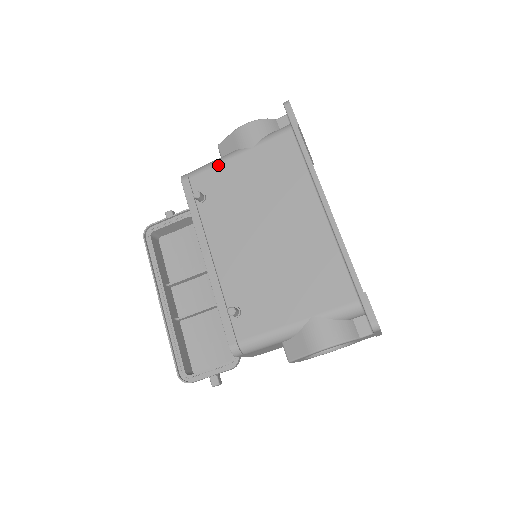
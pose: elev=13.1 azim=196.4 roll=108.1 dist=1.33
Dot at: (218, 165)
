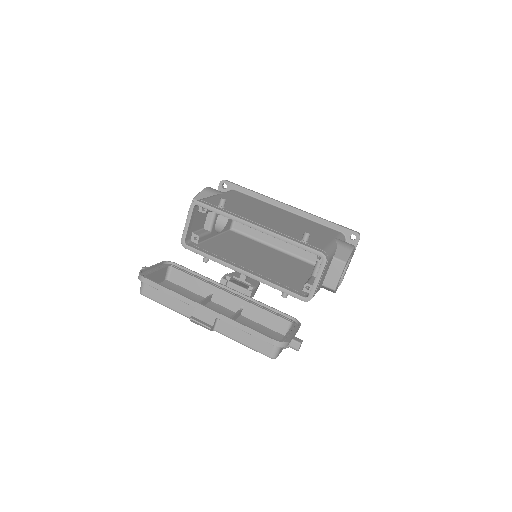
Dot at: (213, 197)
